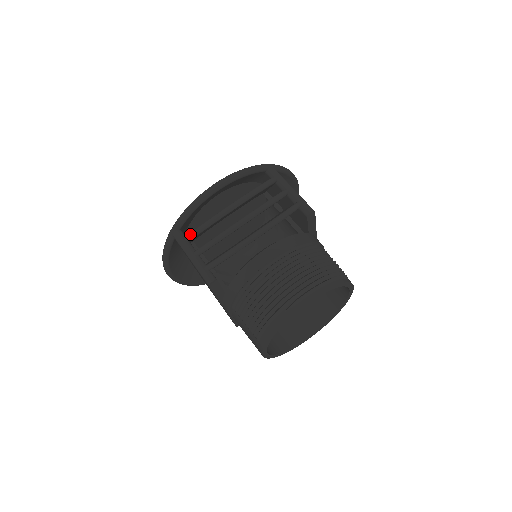
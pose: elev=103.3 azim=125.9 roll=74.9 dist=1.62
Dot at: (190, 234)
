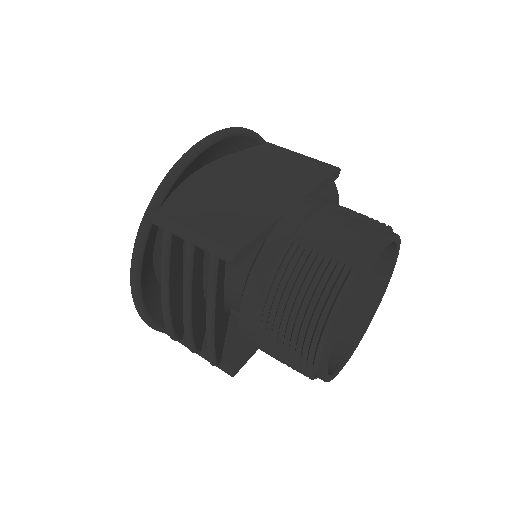
Dot at: occluded
